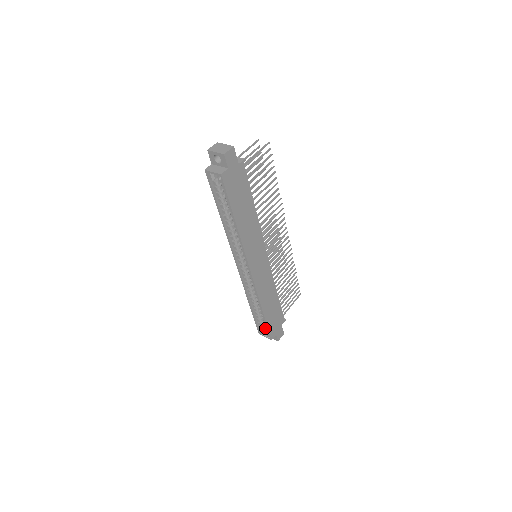
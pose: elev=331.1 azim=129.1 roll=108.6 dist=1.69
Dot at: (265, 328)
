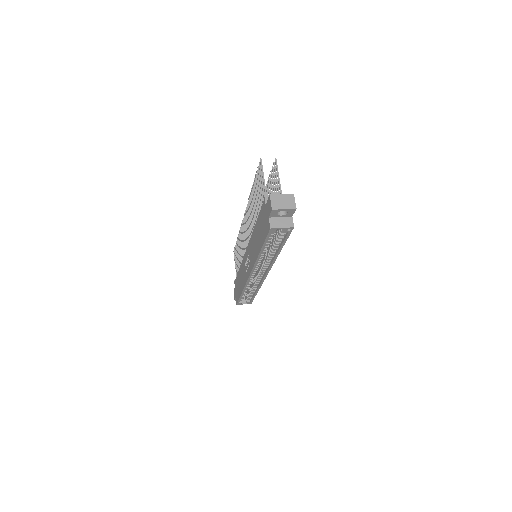
Dot at: occluded
